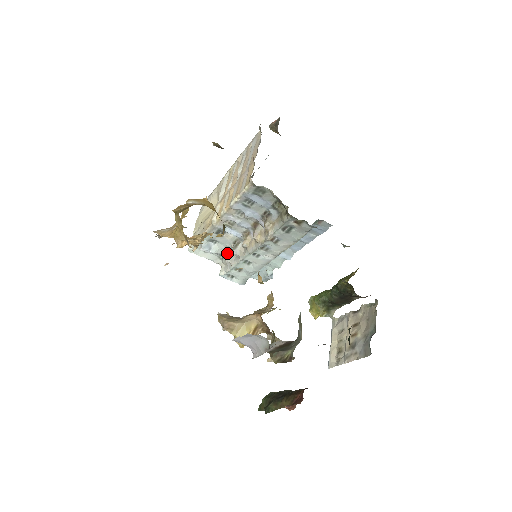
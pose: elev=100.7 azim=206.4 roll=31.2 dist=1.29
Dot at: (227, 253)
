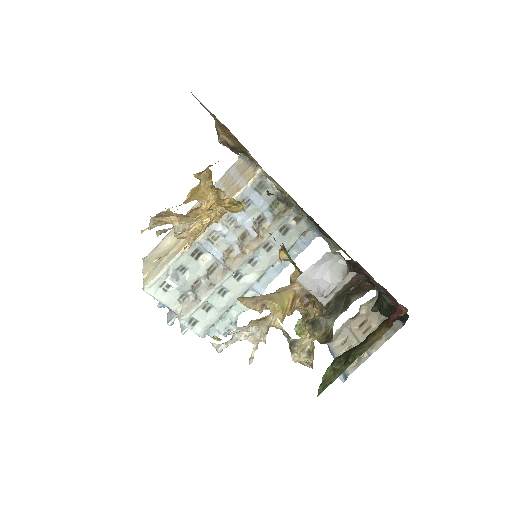
Dot at: (196, 286)
